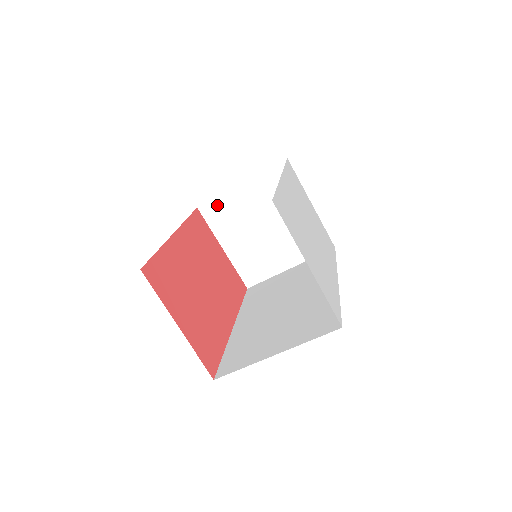
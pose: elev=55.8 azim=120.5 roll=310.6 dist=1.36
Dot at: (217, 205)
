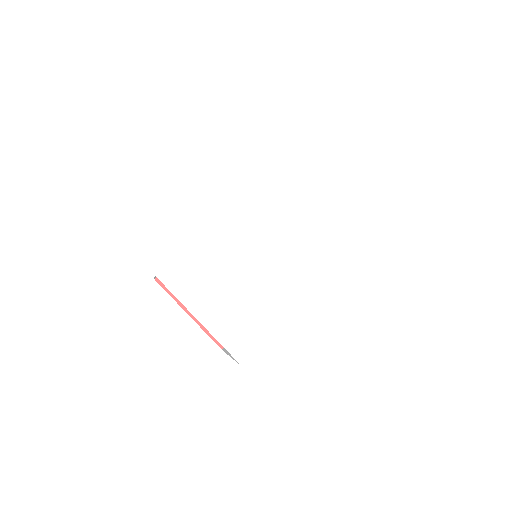
Dot at: occluded
